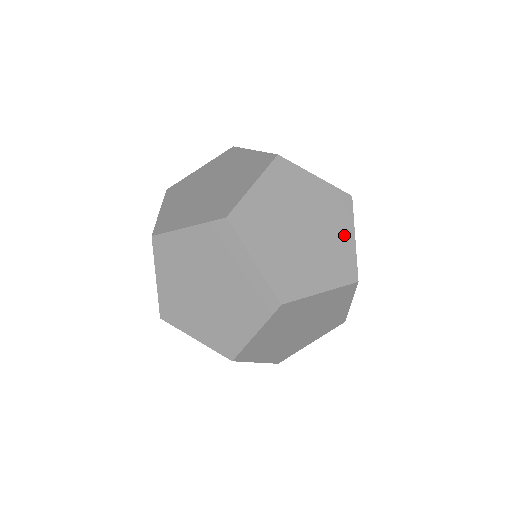
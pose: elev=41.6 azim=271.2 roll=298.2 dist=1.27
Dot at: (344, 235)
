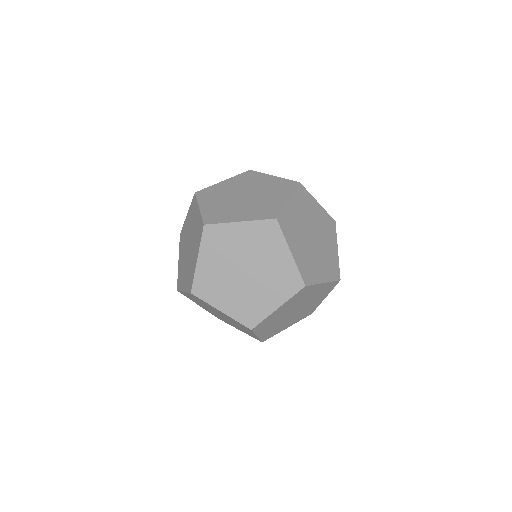
Dot at: (319, 300)
